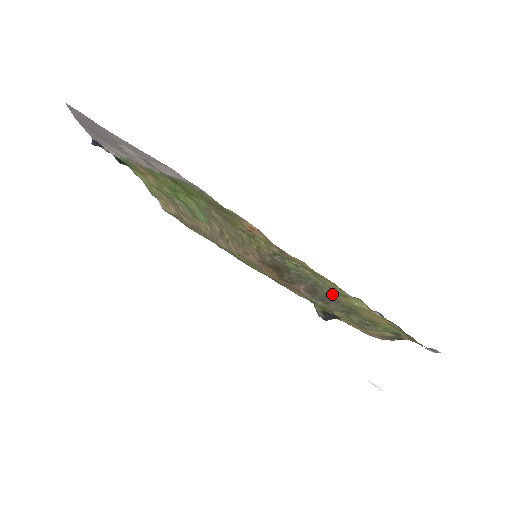
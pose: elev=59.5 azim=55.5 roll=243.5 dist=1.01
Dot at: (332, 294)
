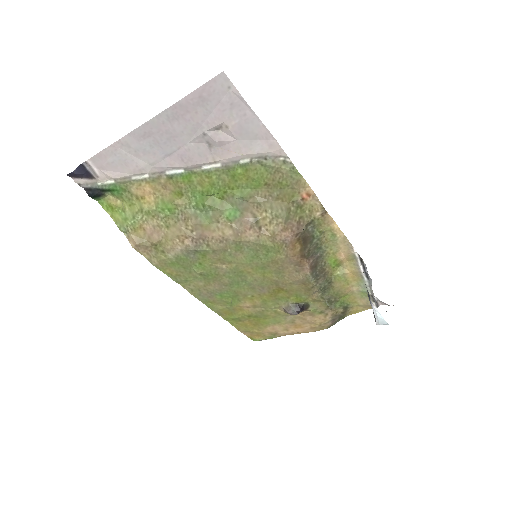
Dot at: (326, 266)
